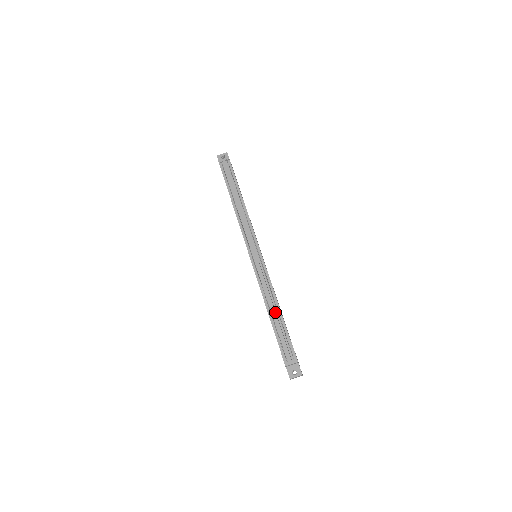
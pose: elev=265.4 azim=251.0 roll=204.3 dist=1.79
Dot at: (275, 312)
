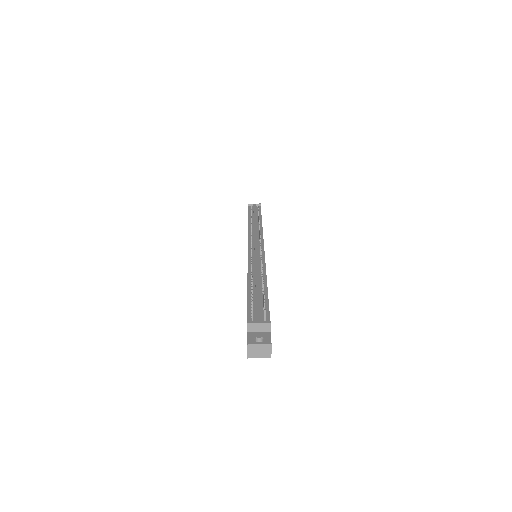
Dot at: (258, 280)
